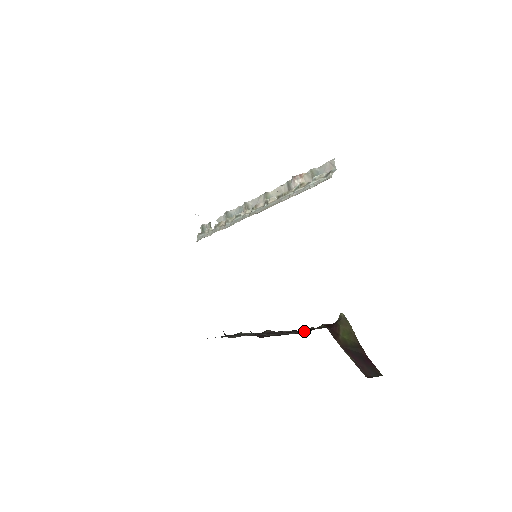
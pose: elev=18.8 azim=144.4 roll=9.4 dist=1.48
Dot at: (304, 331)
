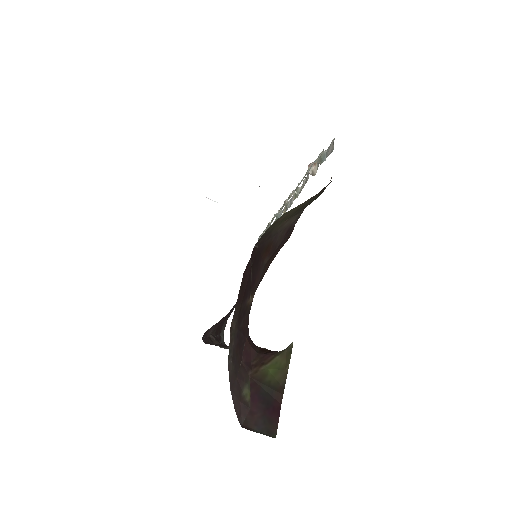
Dot at: occluded
